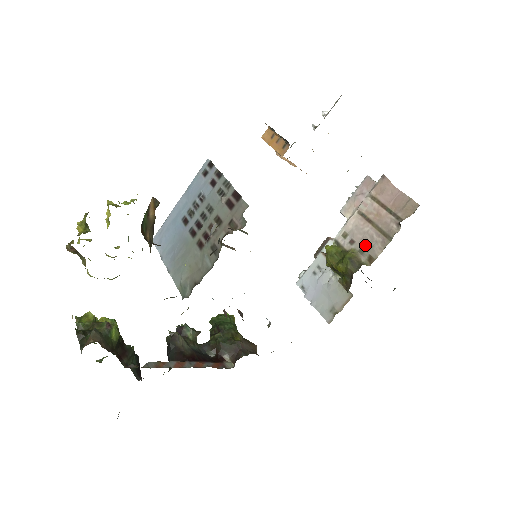
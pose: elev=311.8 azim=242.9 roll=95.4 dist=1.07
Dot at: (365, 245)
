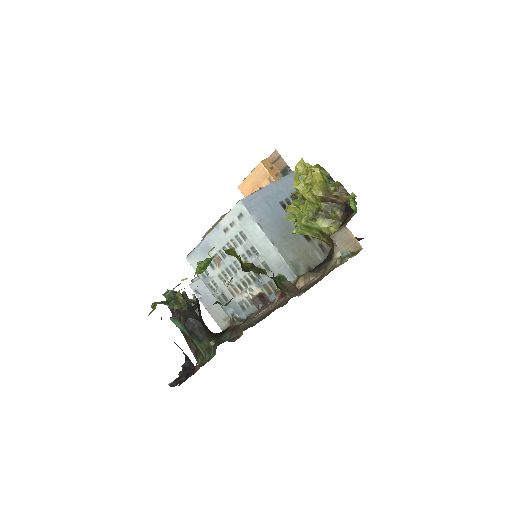
Dot at: occluded
